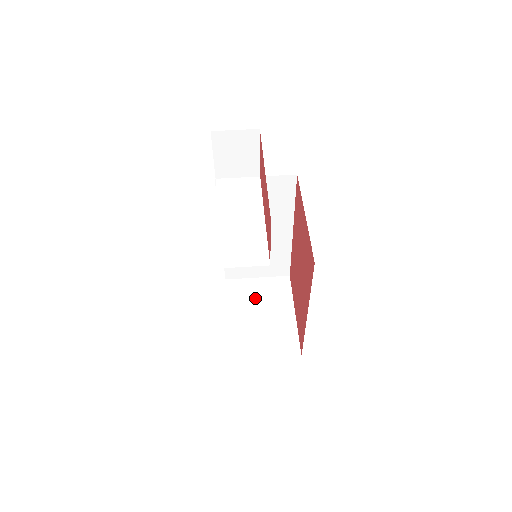
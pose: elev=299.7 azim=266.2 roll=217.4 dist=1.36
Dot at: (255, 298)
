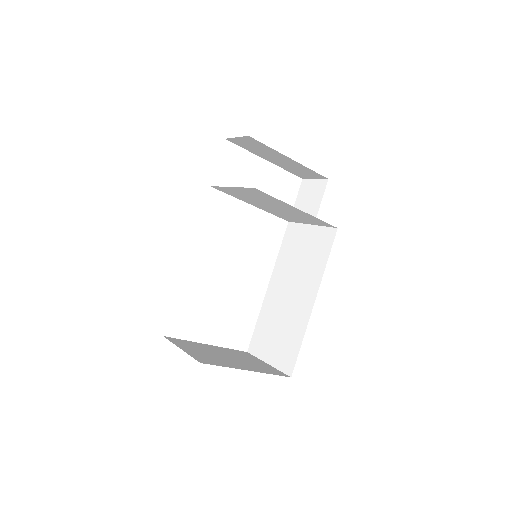
Dot at: (243, 358)
